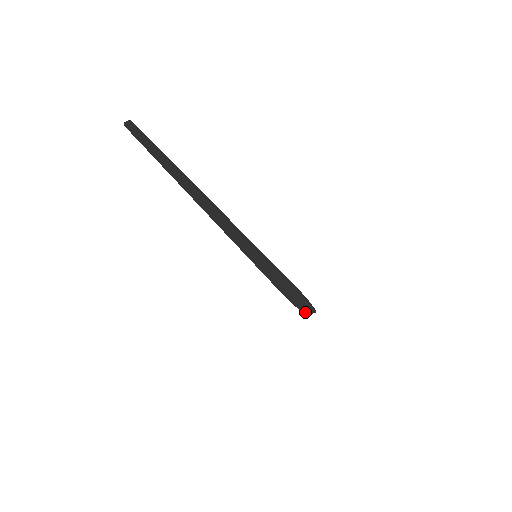
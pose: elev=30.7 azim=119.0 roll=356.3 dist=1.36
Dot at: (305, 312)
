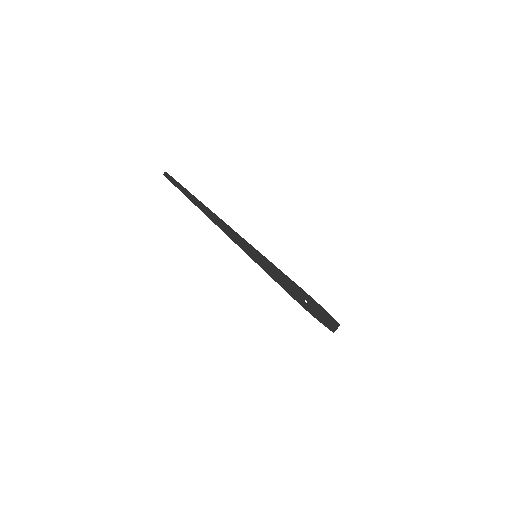
Dot at: (330, 328)
